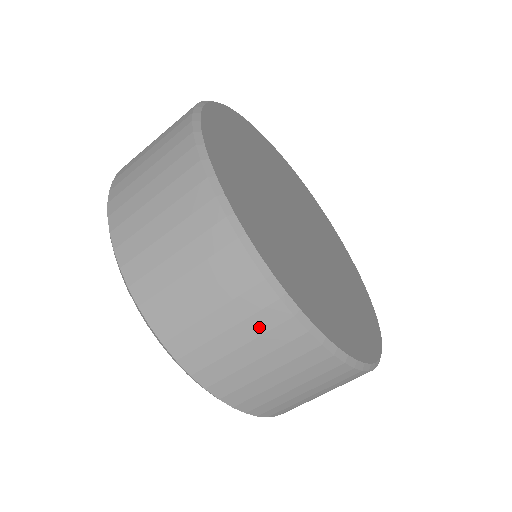
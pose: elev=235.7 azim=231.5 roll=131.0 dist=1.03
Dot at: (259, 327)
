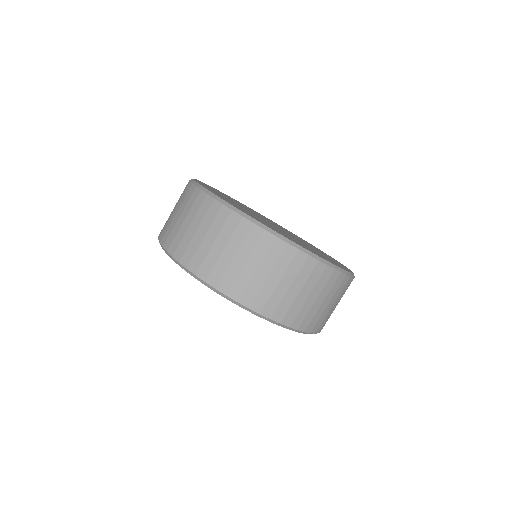
Dot at: (219, 225)
